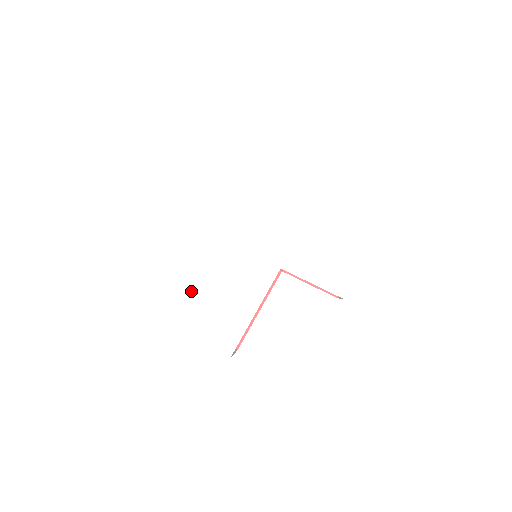
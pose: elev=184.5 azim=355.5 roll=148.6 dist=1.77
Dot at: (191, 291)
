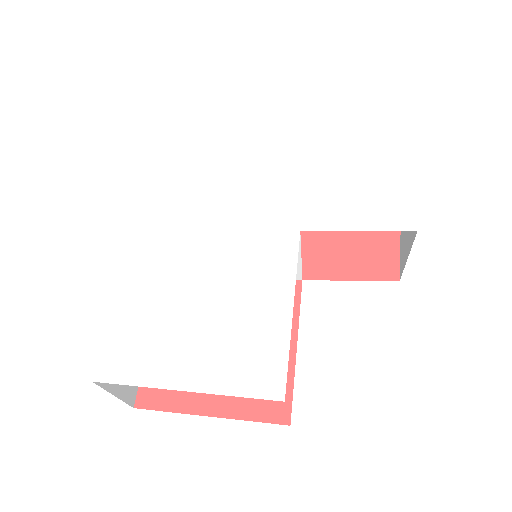
Dot at: (172, 320)
